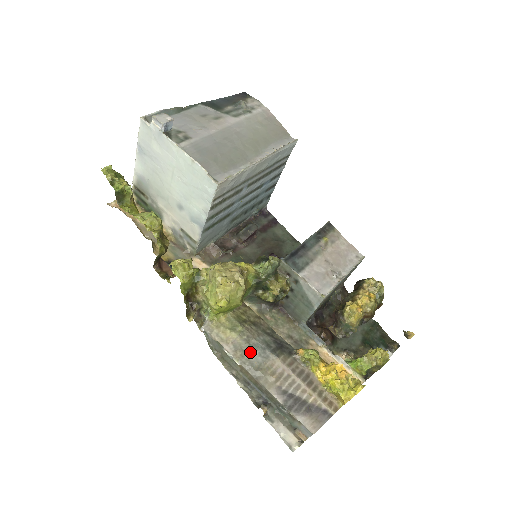
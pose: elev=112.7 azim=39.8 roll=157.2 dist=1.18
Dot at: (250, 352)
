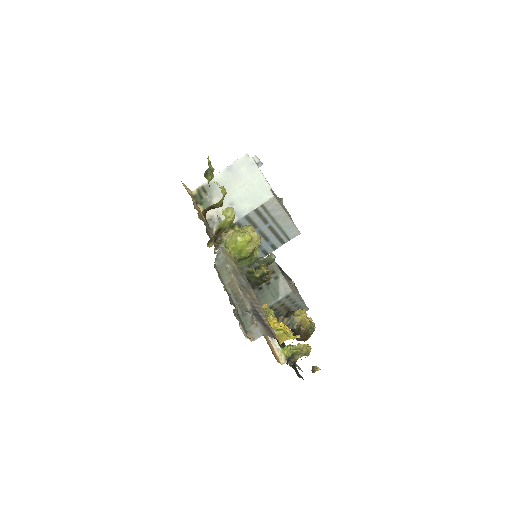
Dot at: (241, 278)
